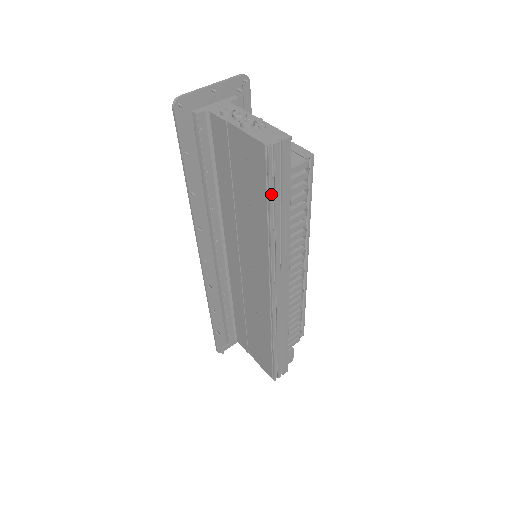
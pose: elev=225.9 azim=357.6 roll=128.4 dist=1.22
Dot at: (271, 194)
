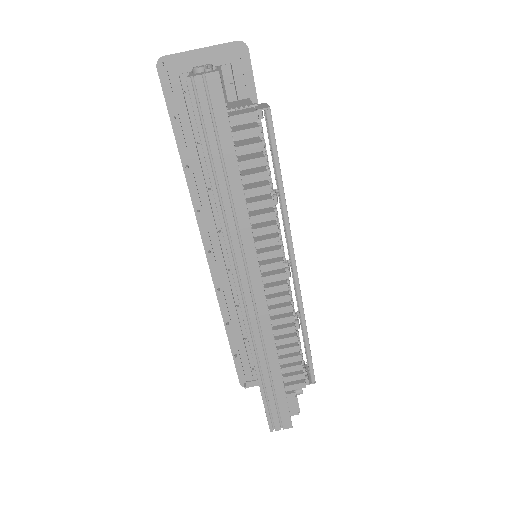
Dot at: (203, 142)
